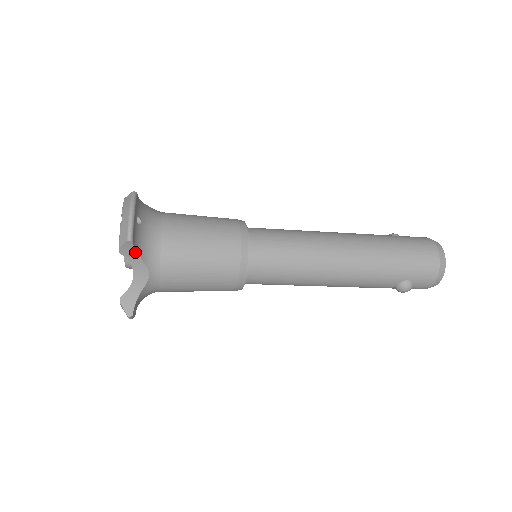
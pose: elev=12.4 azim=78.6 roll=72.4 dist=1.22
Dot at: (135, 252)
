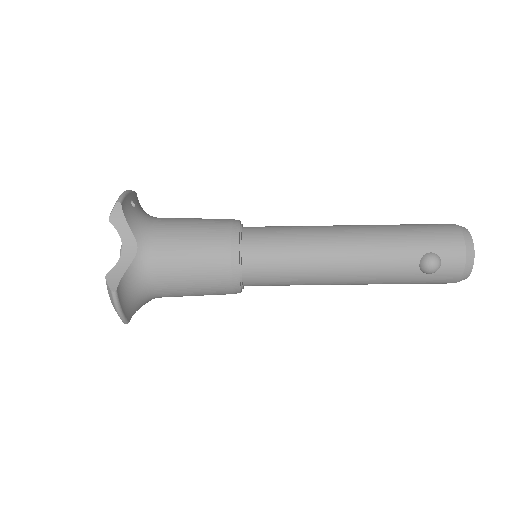
Dot at: (124, 220)
